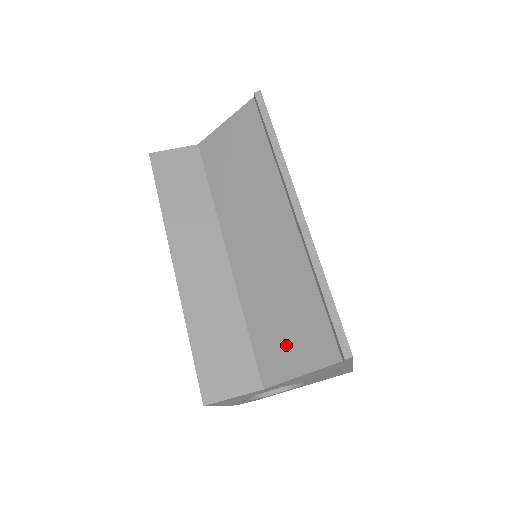
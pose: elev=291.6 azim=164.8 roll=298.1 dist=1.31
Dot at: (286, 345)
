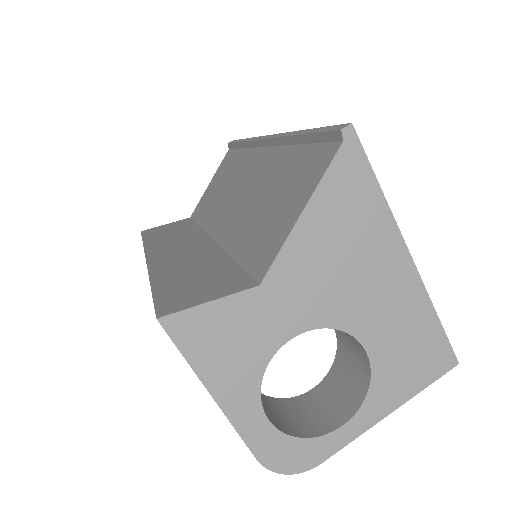
Dot at: (278, 215)
